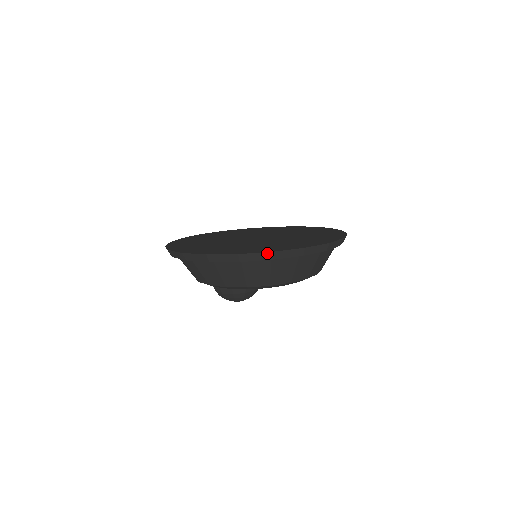
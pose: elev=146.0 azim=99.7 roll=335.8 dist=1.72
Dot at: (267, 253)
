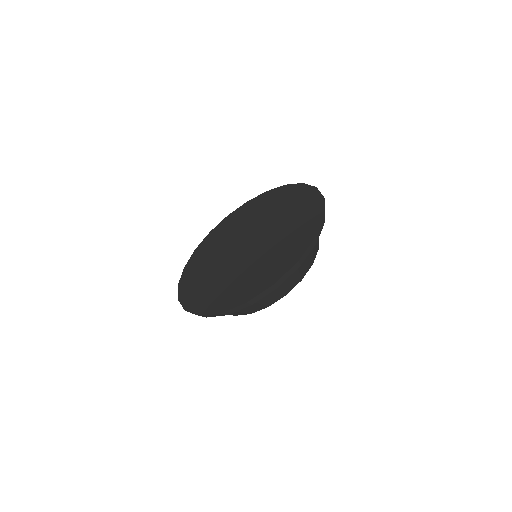
Dot at: (270, 288)
